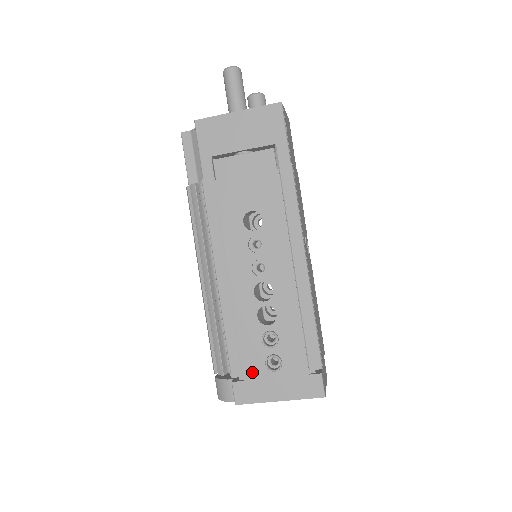
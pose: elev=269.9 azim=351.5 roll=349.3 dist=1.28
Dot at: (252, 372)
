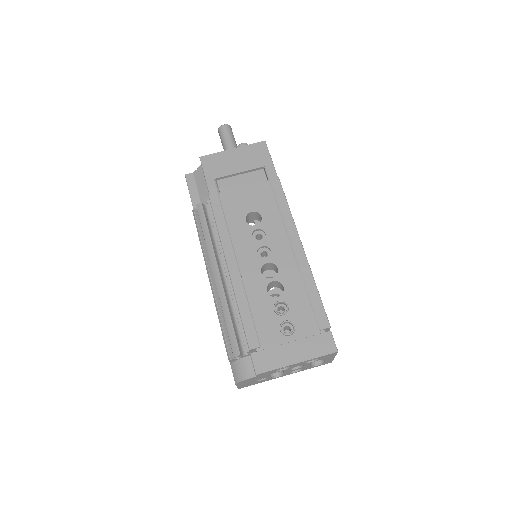
Dot at: (268, 340)
